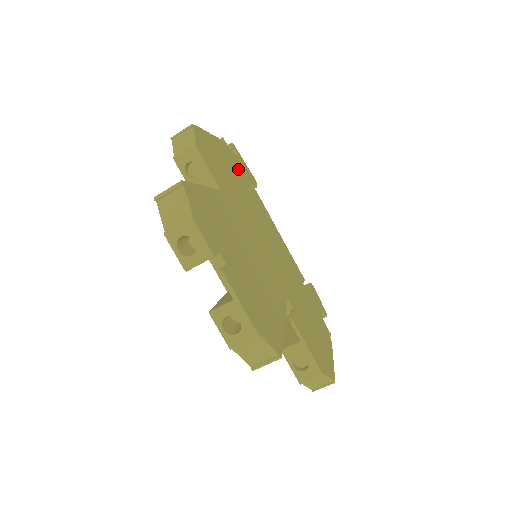
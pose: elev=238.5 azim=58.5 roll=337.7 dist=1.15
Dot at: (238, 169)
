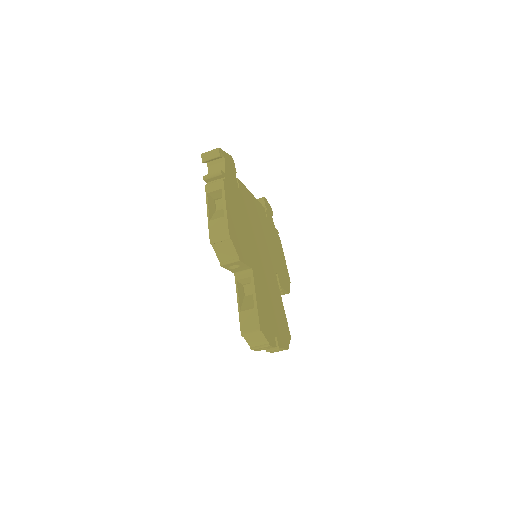
Dot at: (234, 189)
